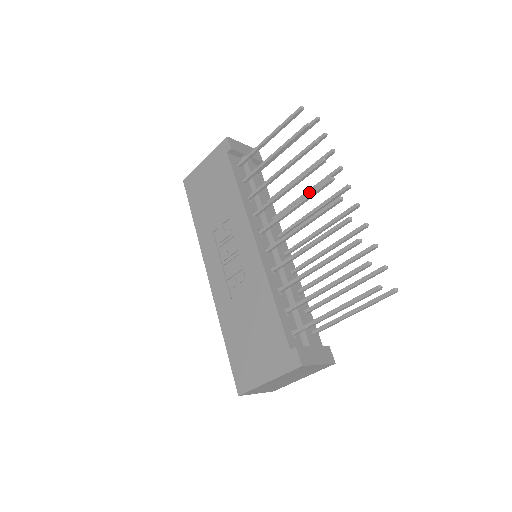
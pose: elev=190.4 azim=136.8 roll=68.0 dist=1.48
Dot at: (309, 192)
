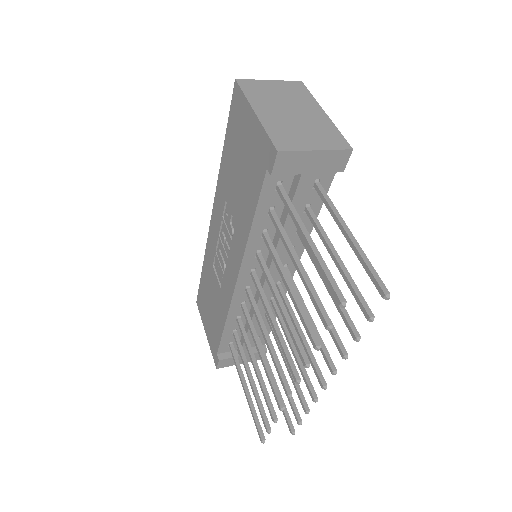
Dot at: occluded
